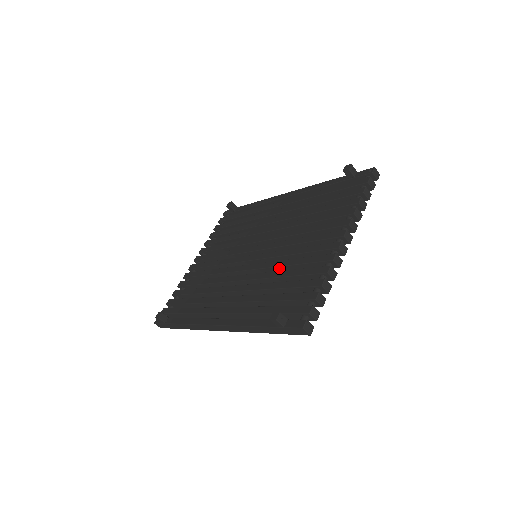
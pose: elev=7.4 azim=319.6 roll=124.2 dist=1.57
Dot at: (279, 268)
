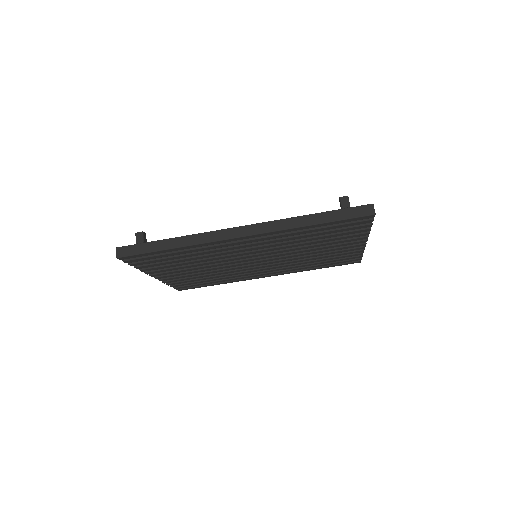
Dot at: occluded
